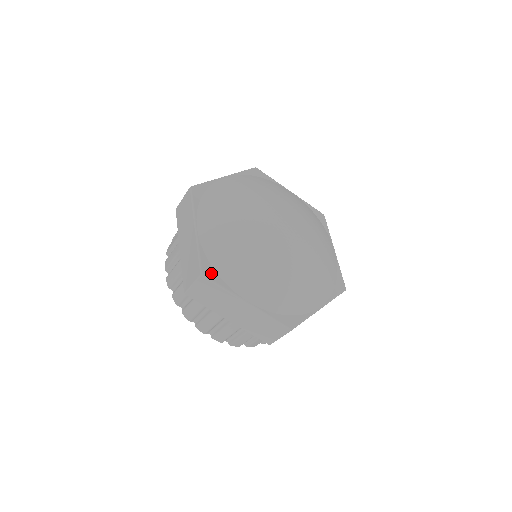
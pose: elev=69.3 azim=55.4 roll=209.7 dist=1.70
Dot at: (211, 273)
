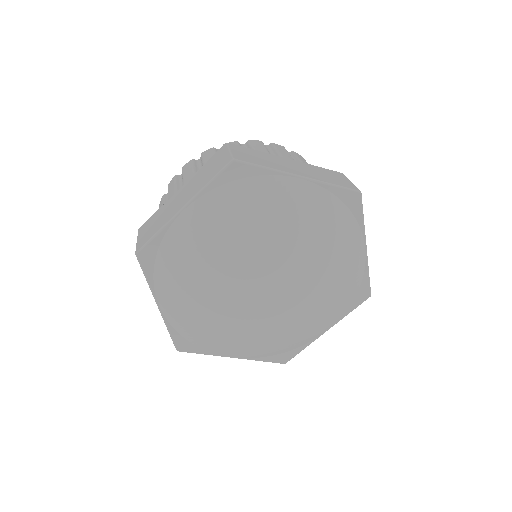
Dot at: (148, 260)
